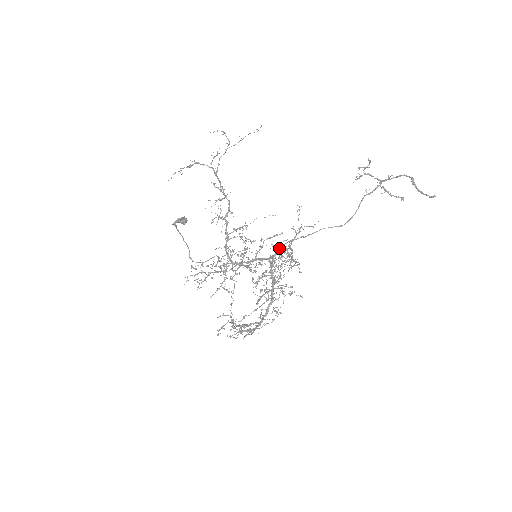
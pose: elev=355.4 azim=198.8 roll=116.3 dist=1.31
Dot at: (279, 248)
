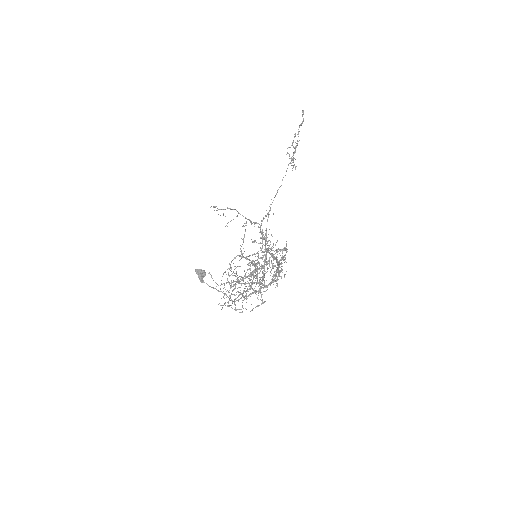
Dot at: occluded
